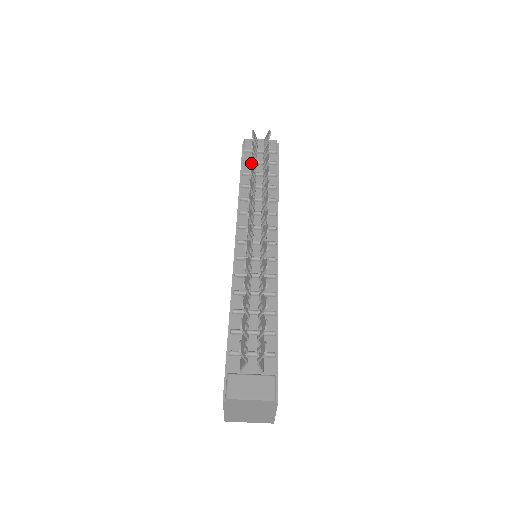
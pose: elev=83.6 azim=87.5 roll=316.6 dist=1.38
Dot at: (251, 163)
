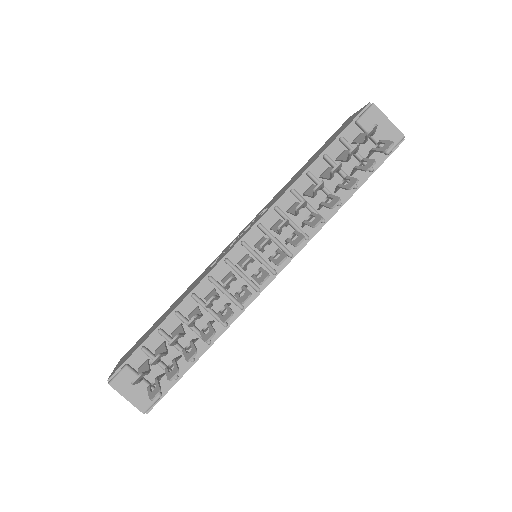
Dot at: (347, 147)
